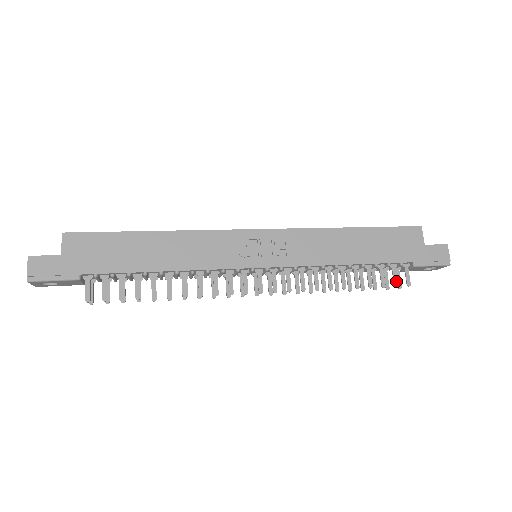
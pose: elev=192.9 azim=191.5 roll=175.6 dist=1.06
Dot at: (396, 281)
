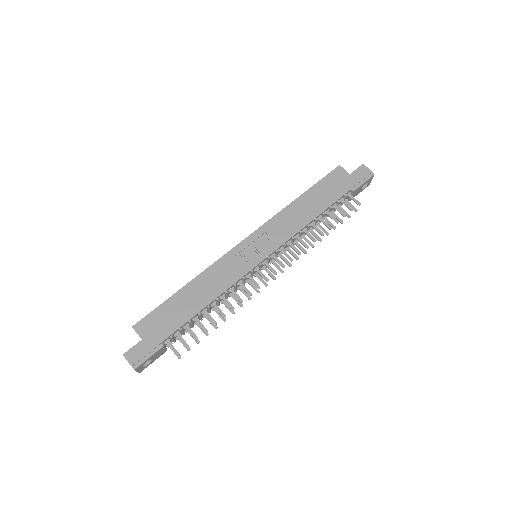
Dot at: (350, 208)
